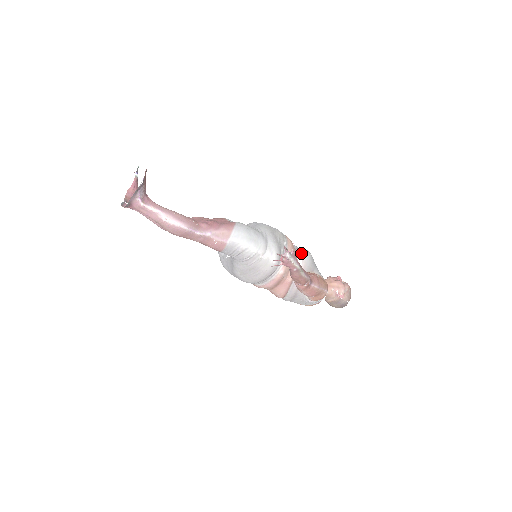
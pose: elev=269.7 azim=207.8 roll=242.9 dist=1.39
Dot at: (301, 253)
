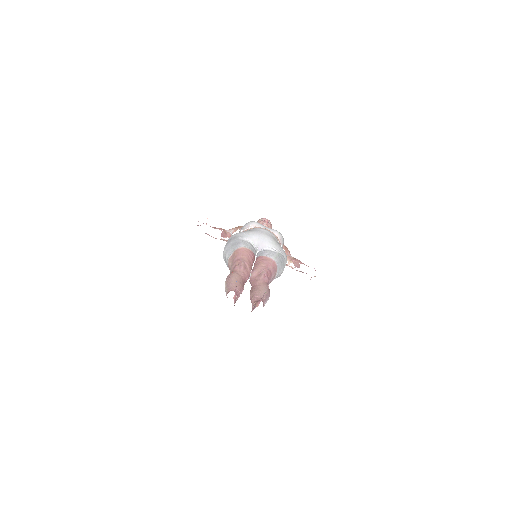
Dot at: (280, 239)
